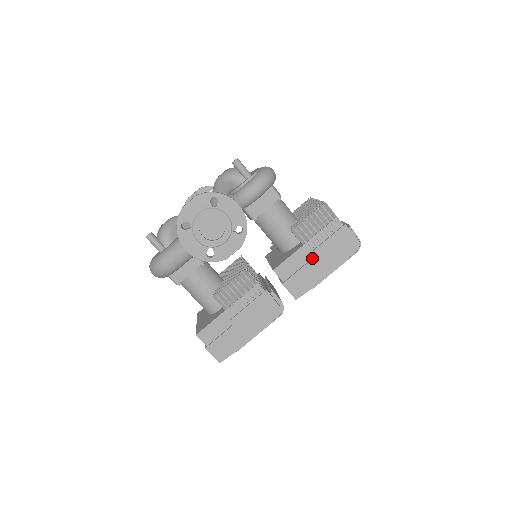
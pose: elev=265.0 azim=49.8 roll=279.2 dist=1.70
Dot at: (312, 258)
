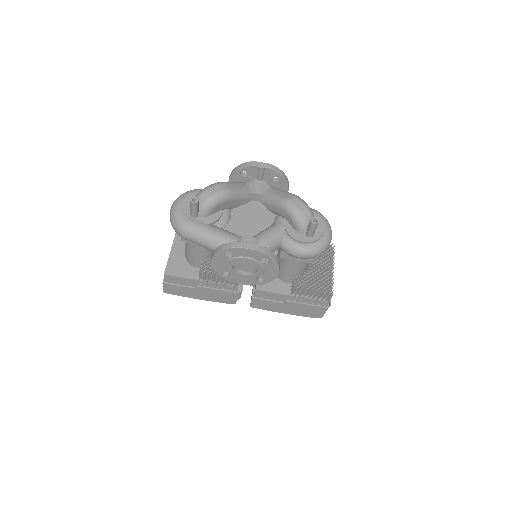
Dot at: (287, 303)
